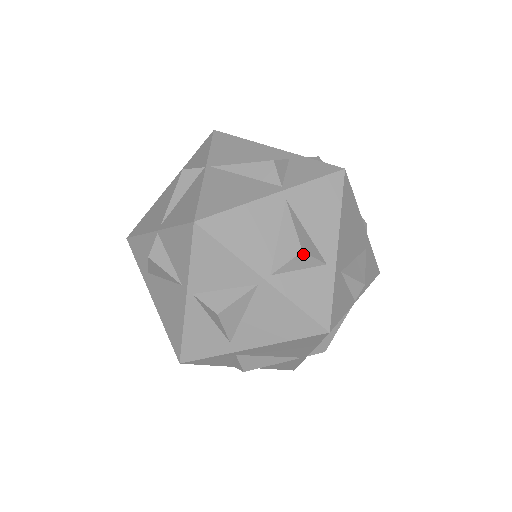
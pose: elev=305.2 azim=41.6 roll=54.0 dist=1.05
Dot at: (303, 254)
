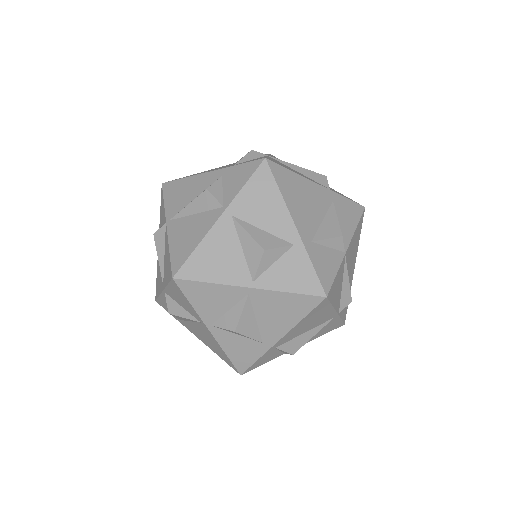
Dot at: (267, 251)
